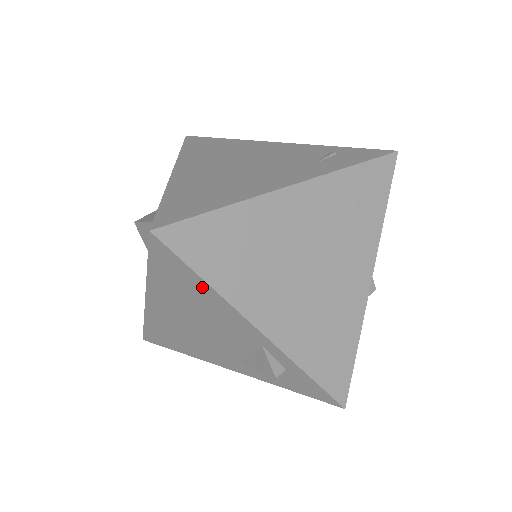
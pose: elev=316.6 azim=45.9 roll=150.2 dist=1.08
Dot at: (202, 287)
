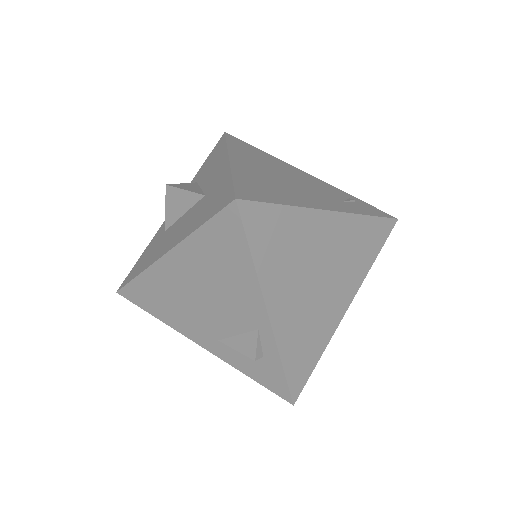
Dot at: (244, 262)
